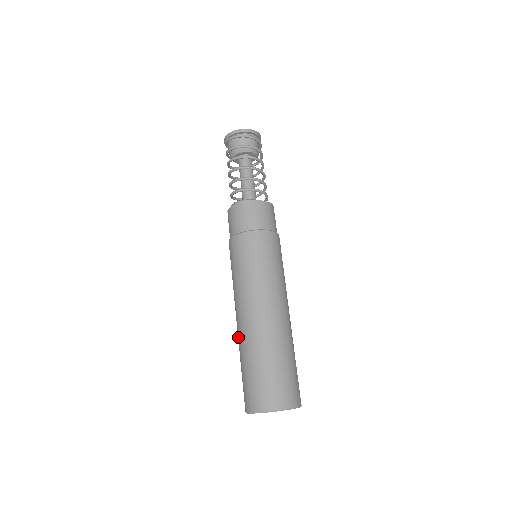
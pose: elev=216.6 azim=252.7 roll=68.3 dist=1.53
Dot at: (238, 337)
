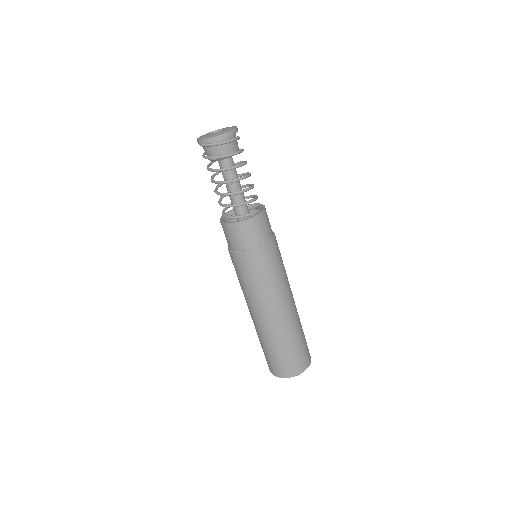
Dot at: (255, 327)
